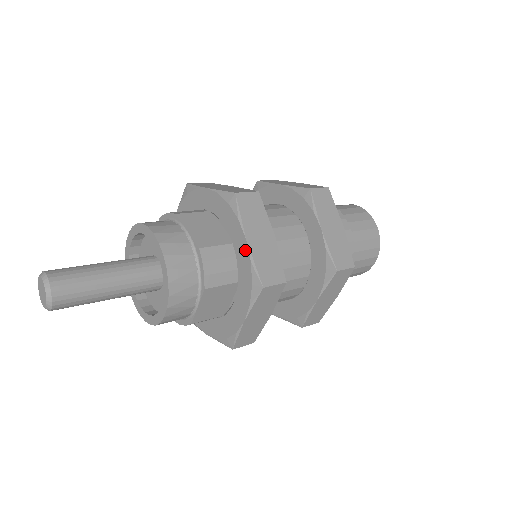
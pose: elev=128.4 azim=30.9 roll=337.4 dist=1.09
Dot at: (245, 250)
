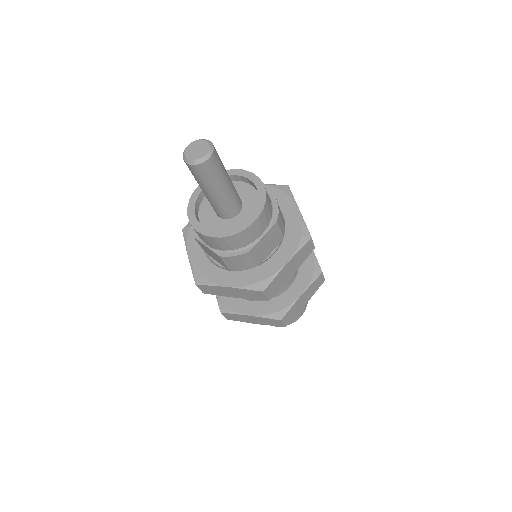
Dot at: (297, 215)
